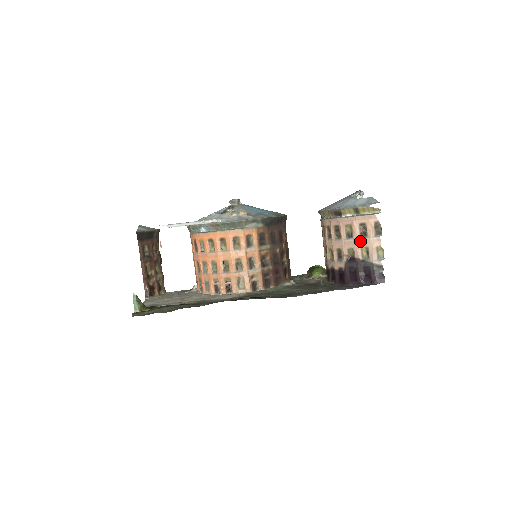
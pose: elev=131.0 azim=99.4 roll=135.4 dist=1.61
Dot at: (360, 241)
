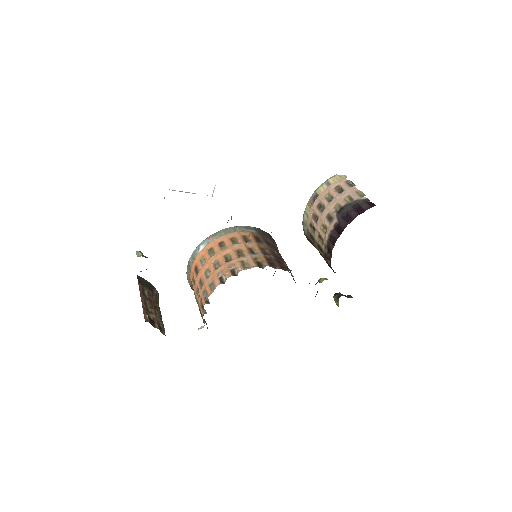
Dot at: (340, 195)
